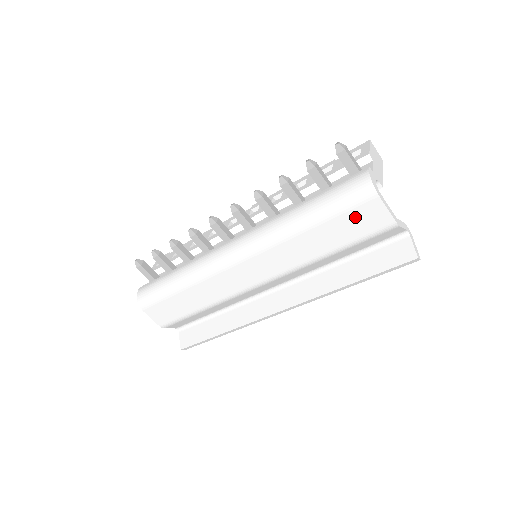
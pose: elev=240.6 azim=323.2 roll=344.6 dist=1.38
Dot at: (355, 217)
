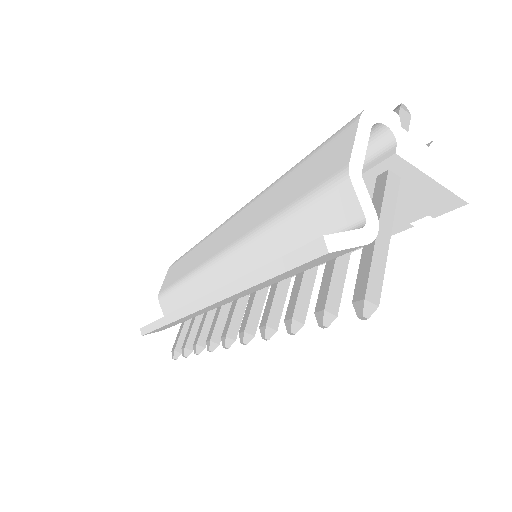
Dot at: (323, 156)
